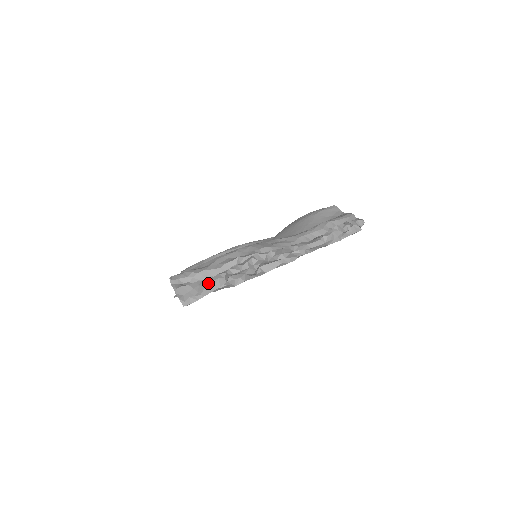
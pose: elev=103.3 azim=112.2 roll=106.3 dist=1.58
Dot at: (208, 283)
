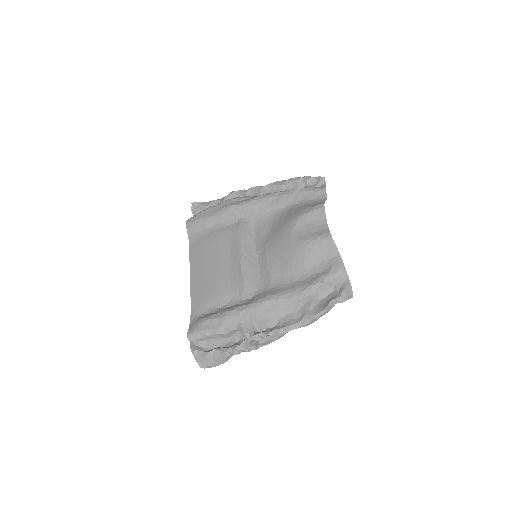
Dot at: (220, 357)
